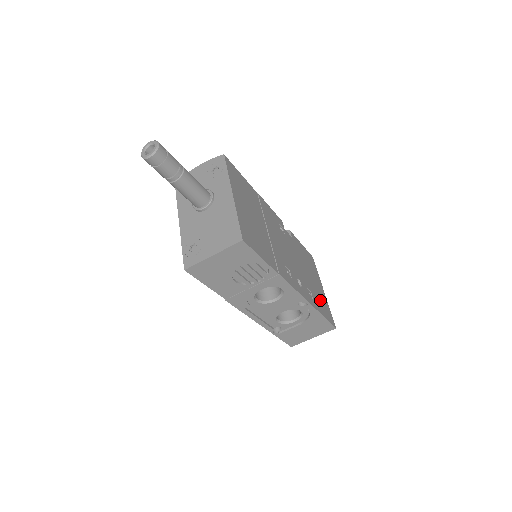
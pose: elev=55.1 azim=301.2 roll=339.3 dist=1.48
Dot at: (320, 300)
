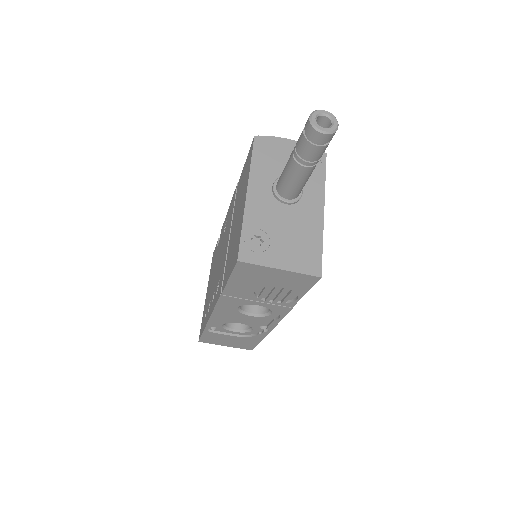
Dot at: occluded
